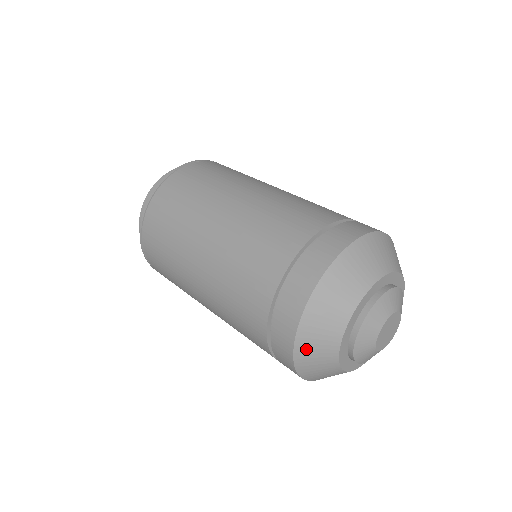
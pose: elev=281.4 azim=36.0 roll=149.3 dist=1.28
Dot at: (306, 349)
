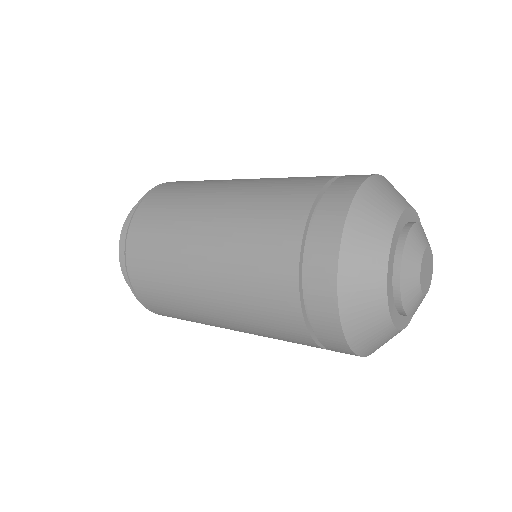
Dot at: (351, 300)
